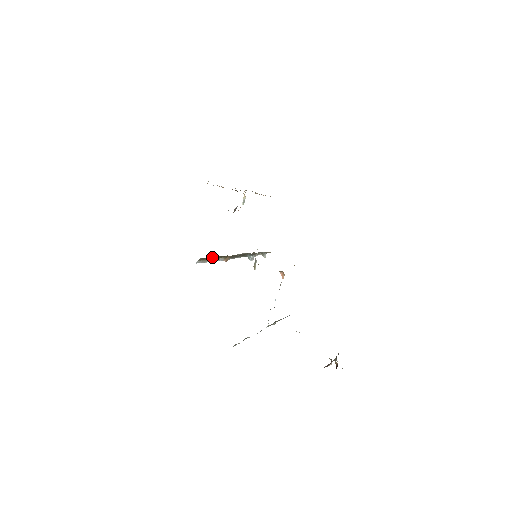
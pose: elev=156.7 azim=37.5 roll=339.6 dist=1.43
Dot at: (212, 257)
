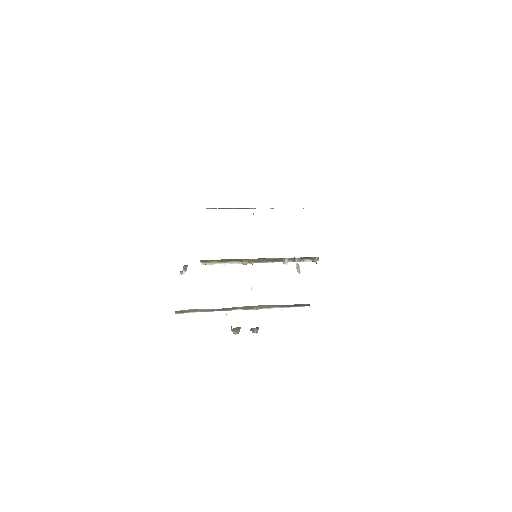
Dot at: (219, 260)
